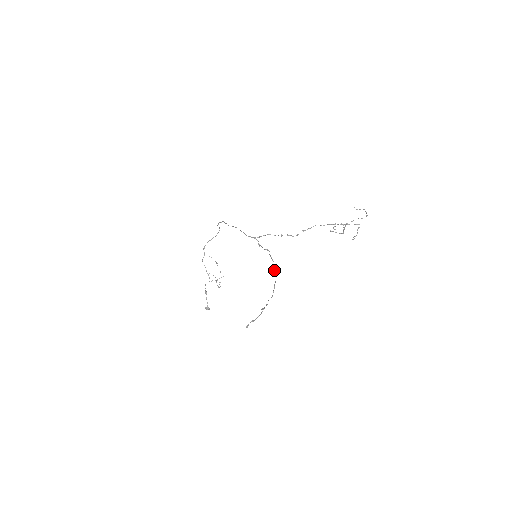
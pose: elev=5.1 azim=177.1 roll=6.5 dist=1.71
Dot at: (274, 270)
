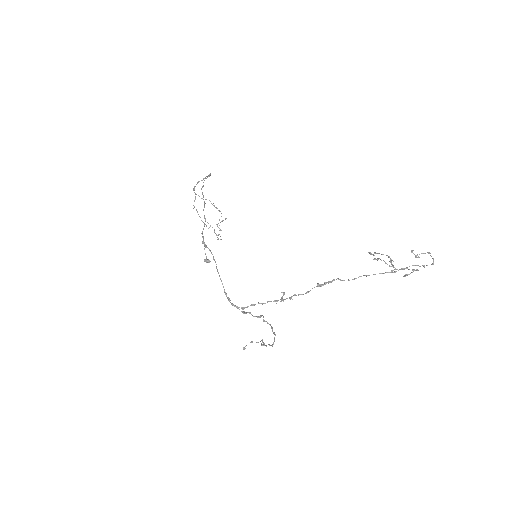
Dot at: (272, 330)
